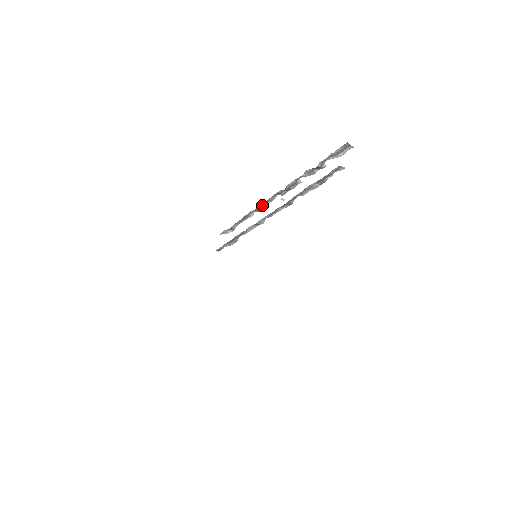
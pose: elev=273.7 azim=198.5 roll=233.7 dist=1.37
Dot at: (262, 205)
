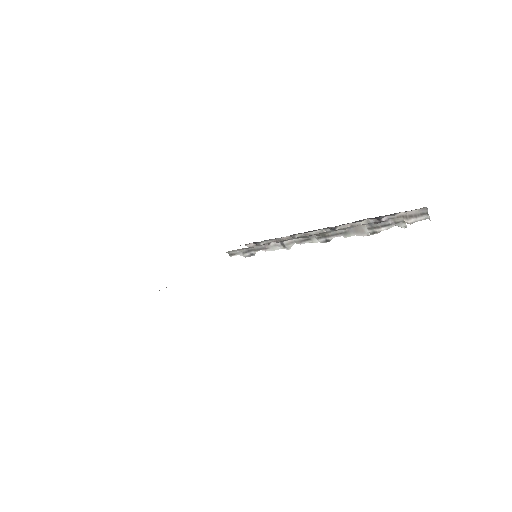
Dot at: (302, 236)
